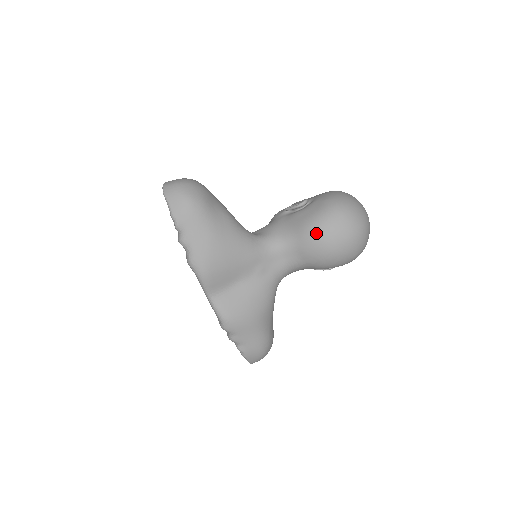
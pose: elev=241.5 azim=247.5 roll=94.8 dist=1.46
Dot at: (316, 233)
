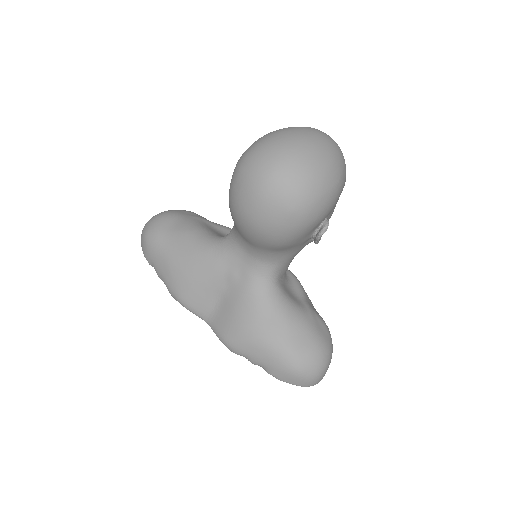
Dot at: (231, 210)
